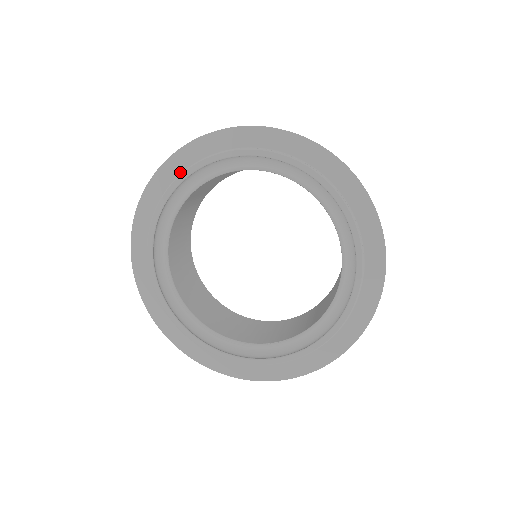
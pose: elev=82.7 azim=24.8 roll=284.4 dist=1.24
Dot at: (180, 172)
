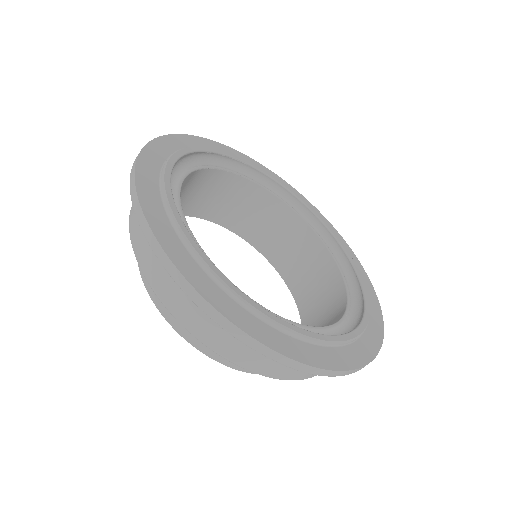
Dot at: occluded
